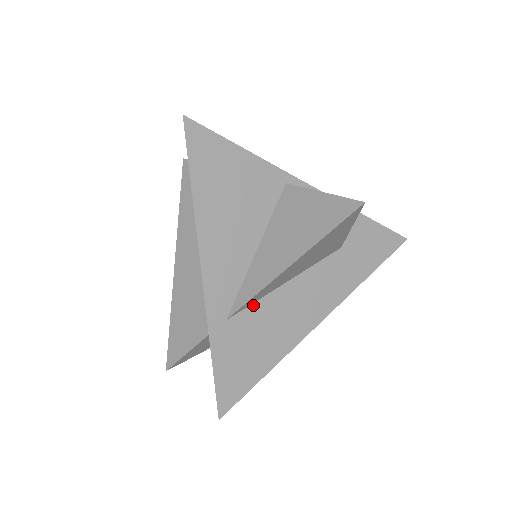
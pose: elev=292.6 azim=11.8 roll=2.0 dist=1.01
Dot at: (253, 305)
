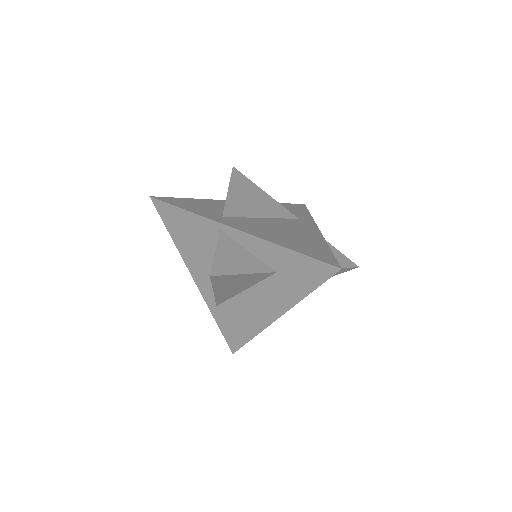
Dot at: (228, 301)
